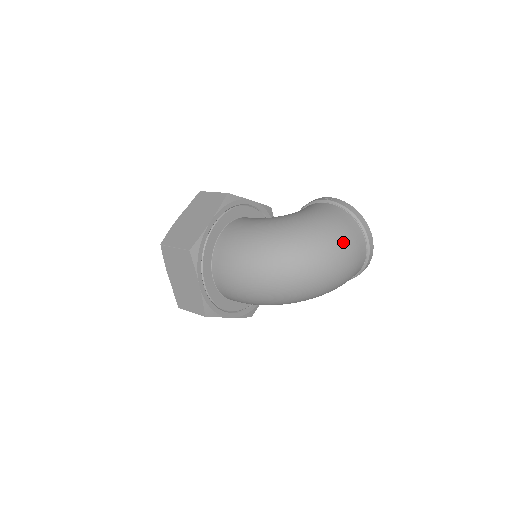
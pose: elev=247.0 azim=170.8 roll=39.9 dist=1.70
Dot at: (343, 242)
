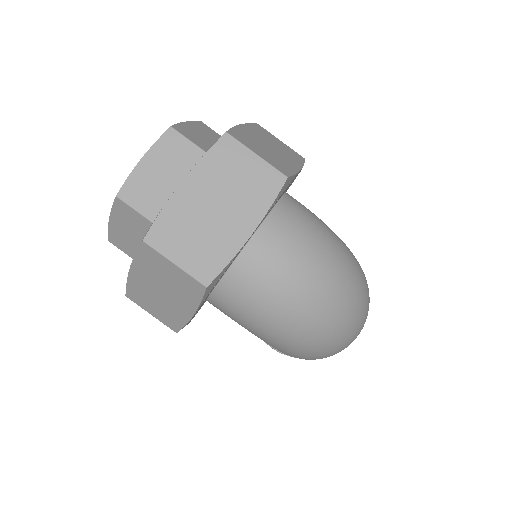
Dot at: occluded
